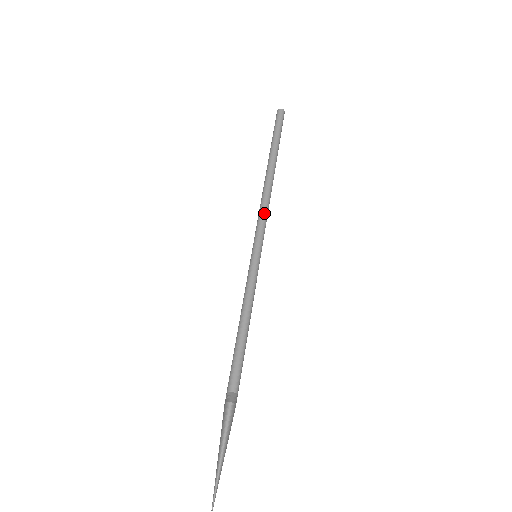
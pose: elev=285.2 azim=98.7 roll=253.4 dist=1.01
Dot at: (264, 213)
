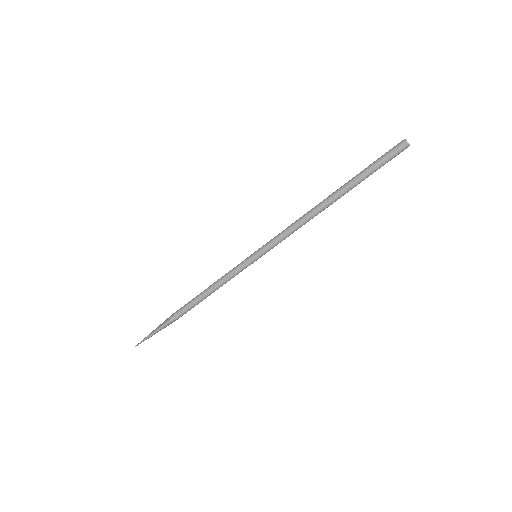
Dot at: (288, 233)
